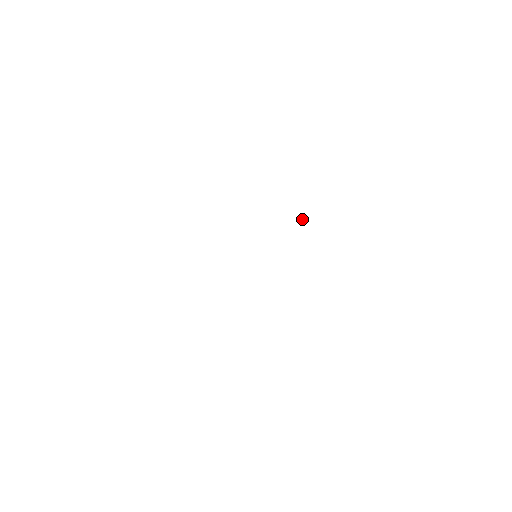
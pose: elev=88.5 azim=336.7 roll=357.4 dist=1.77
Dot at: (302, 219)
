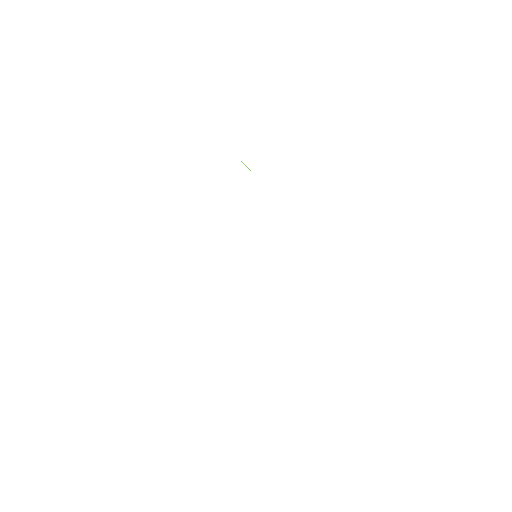
Dot at: occluded
